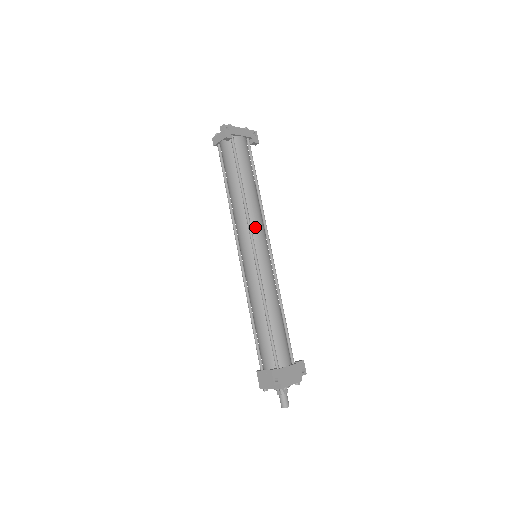
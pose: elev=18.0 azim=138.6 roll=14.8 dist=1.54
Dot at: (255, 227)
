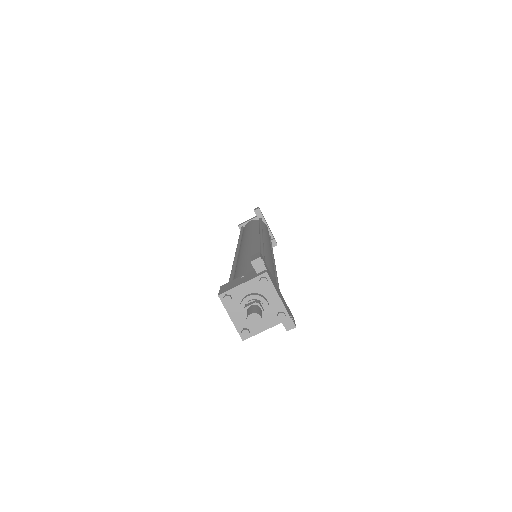
Dot at: (266, 238)
